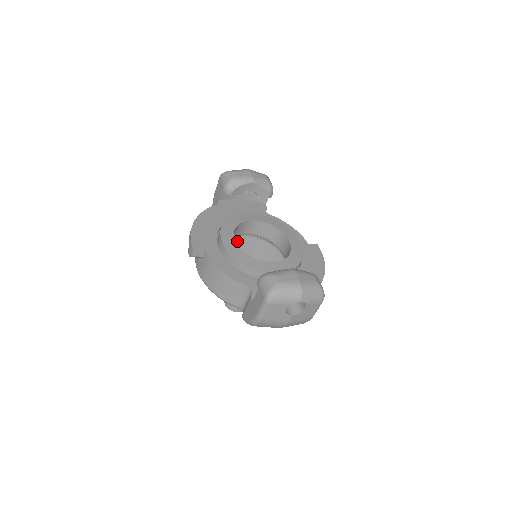
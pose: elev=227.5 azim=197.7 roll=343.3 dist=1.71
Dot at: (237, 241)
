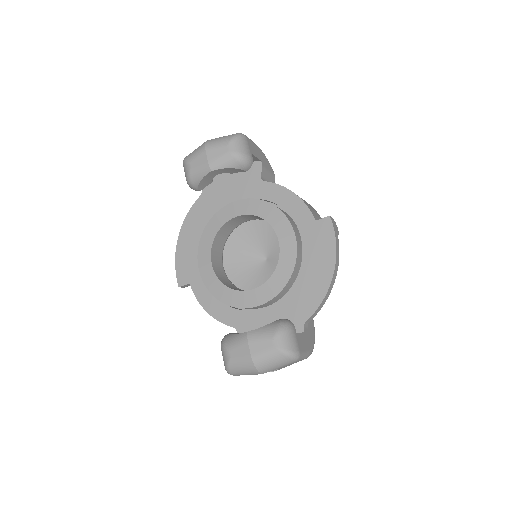
Dot at: (245, 223)
